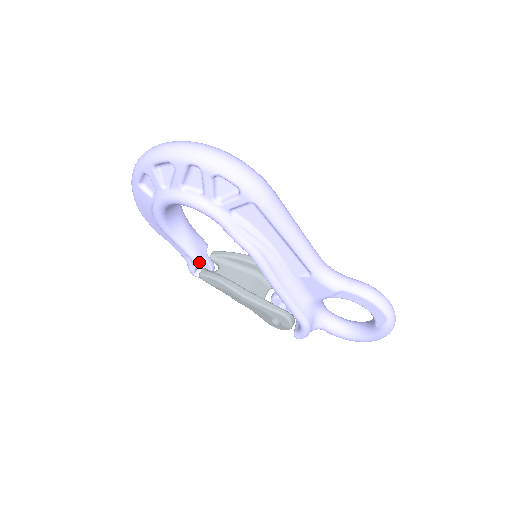
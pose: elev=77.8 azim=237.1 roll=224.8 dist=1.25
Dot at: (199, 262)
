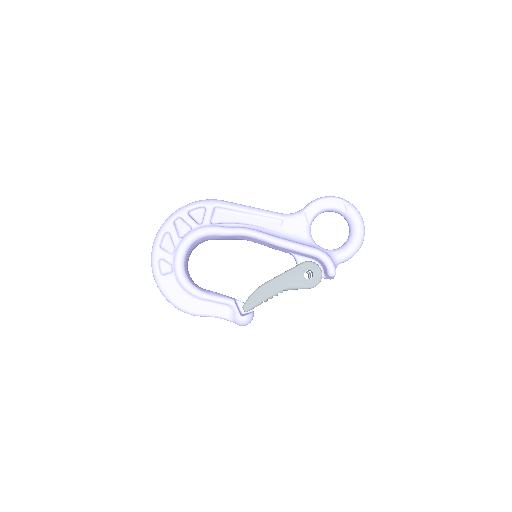
Dot at: (237, 306)
